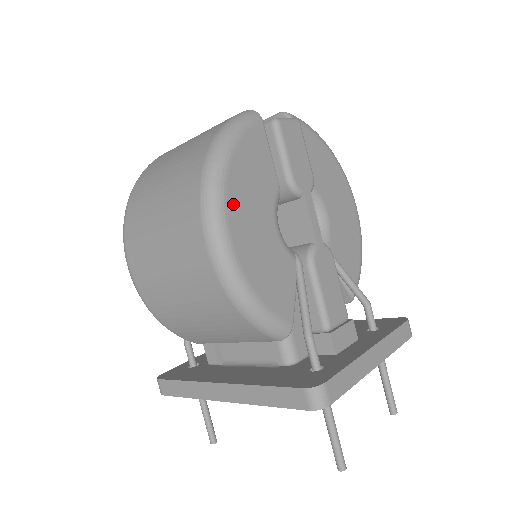
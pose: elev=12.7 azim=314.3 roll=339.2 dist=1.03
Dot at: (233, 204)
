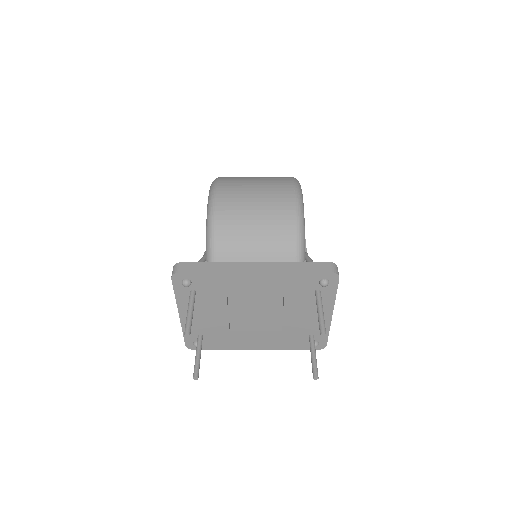
Dot at: occluded
